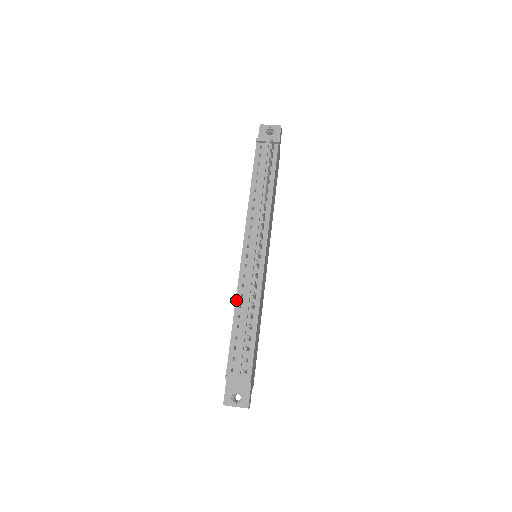
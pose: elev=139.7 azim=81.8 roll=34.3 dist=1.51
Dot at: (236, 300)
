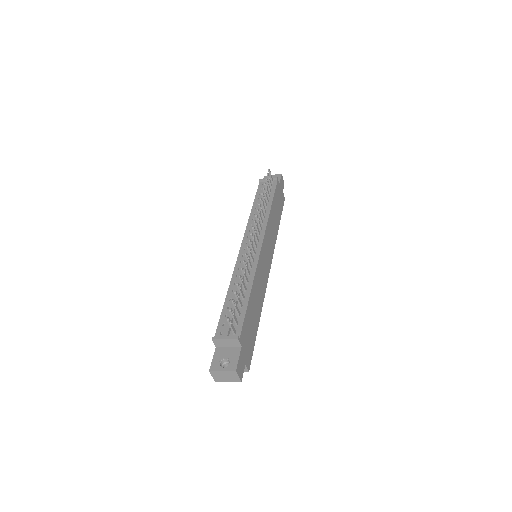
Dot at: (231, 280)
